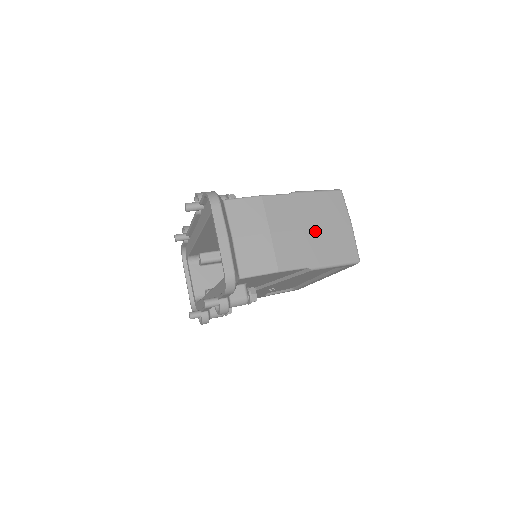
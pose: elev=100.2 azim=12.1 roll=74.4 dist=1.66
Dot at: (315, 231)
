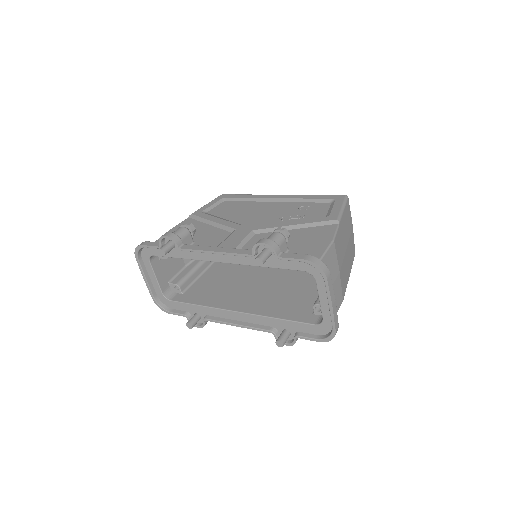
Dot at: (347, 249)
